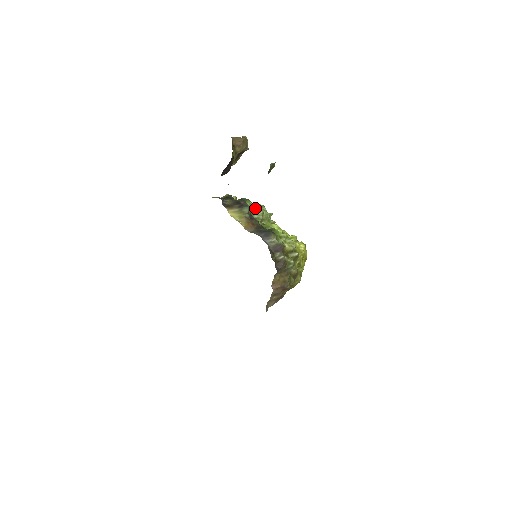
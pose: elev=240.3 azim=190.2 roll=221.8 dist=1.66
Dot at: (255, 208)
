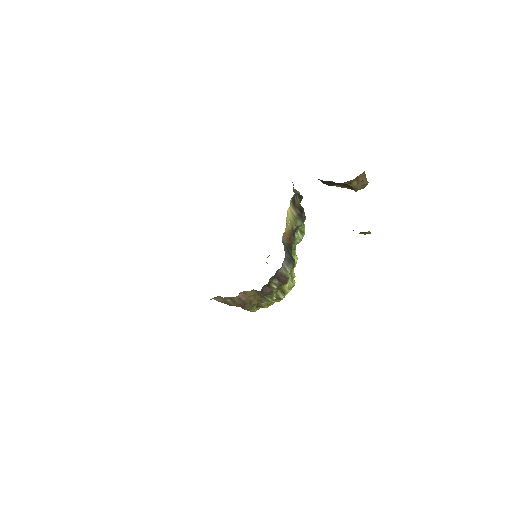
Dot at: (303, 229)
